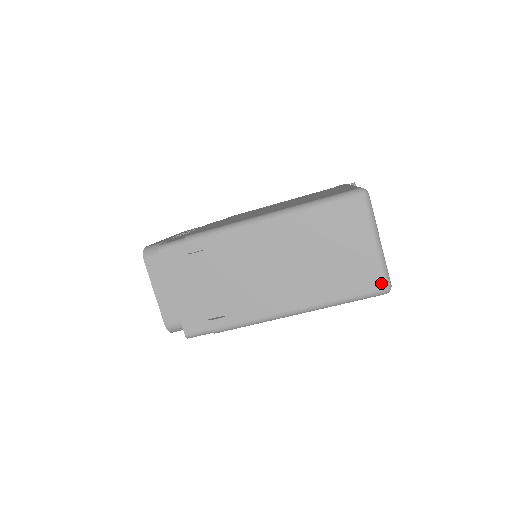
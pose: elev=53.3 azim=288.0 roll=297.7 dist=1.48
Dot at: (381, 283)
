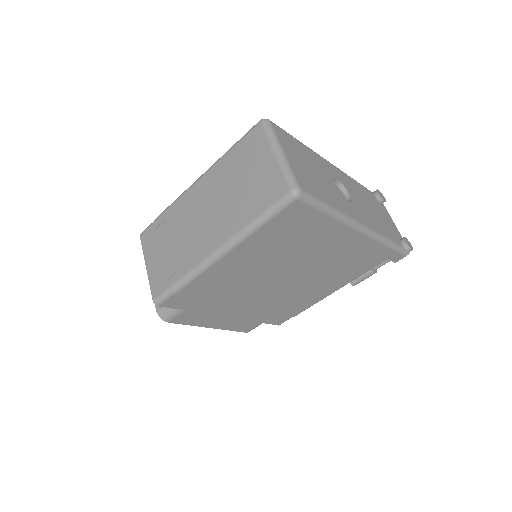
Dot at: (286, 187)
